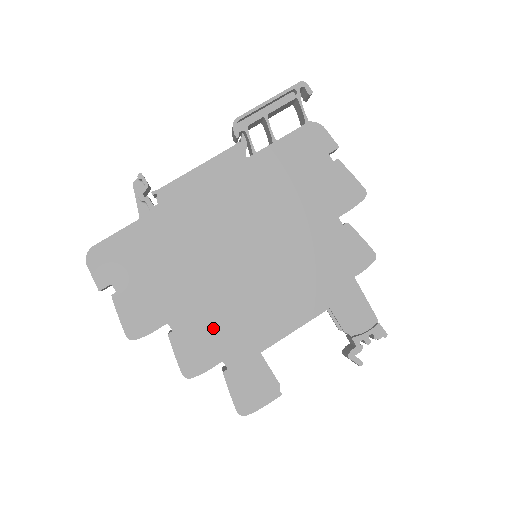
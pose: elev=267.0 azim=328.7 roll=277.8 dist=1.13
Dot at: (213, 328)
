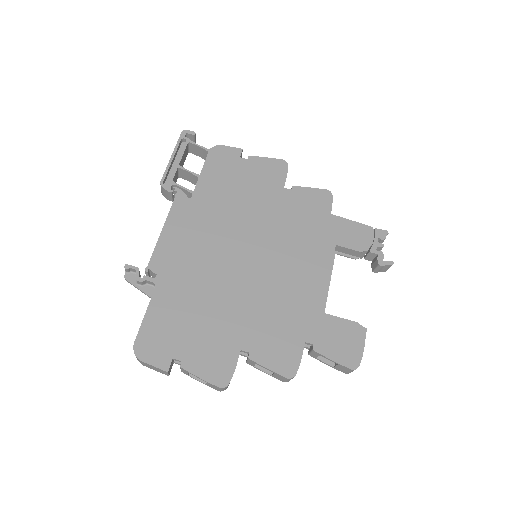
Dot at: (275, 325)
